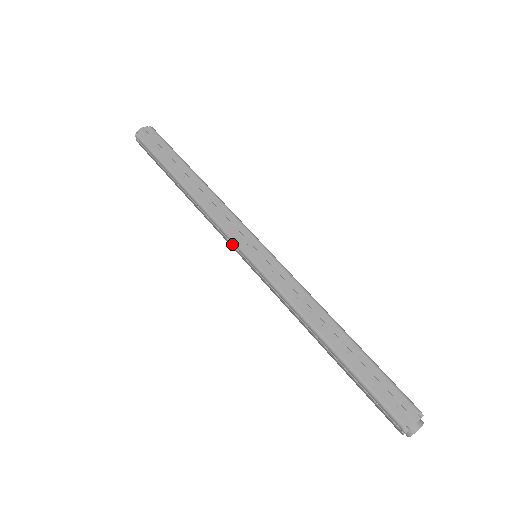
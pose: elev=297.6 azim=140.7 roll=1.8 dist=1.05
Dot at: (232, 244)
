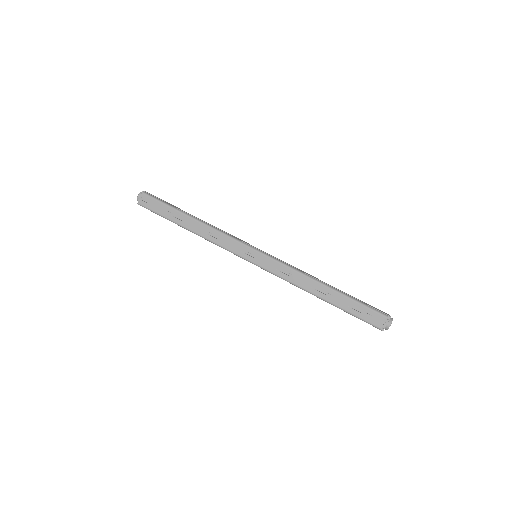
Dot at: occluded
